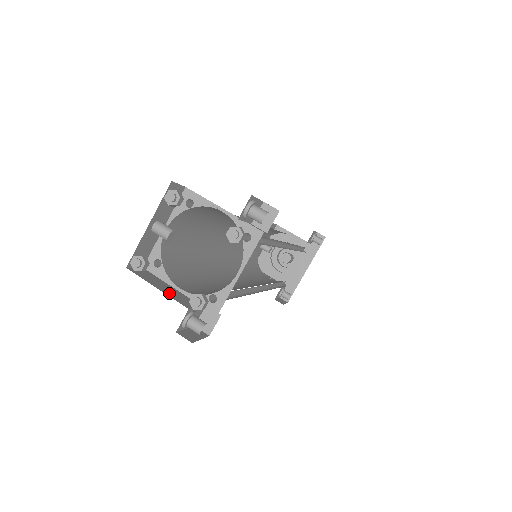
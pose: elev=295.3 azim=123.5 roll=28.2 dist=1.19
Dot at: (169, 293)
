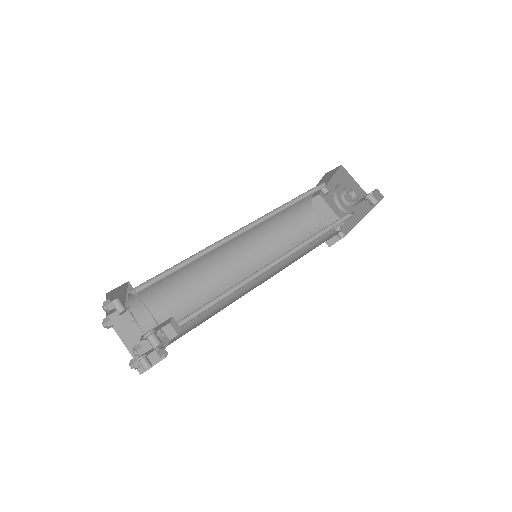
Dot at: (129, 341)
